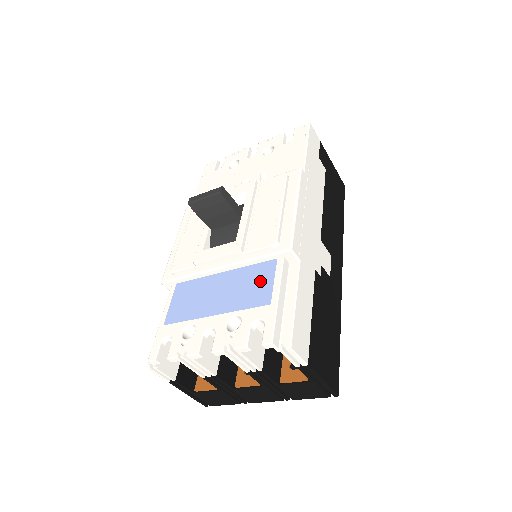
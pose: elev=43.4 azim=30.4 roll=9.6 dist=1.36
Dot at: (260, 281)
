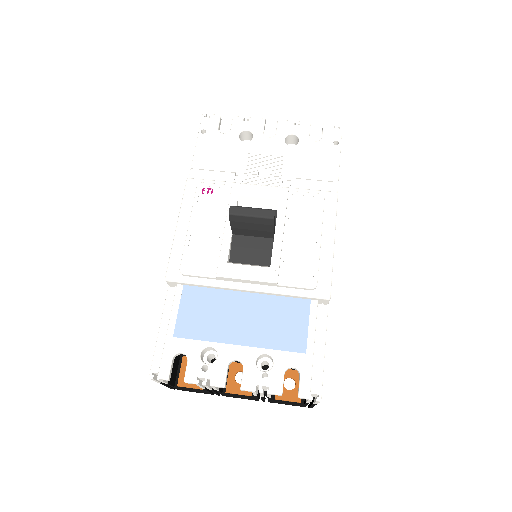
Dot at: (293, 321)
